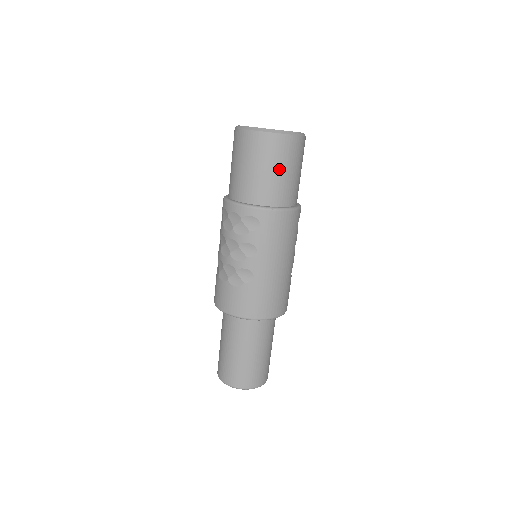
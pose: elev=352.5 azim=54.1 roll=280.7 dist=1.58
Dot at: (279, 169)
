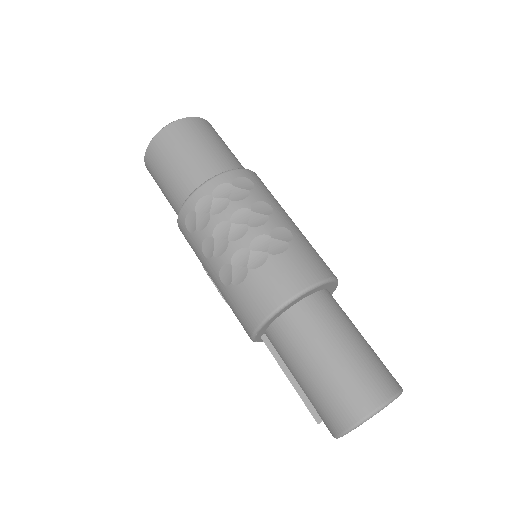
Dot at: (224, 145)
